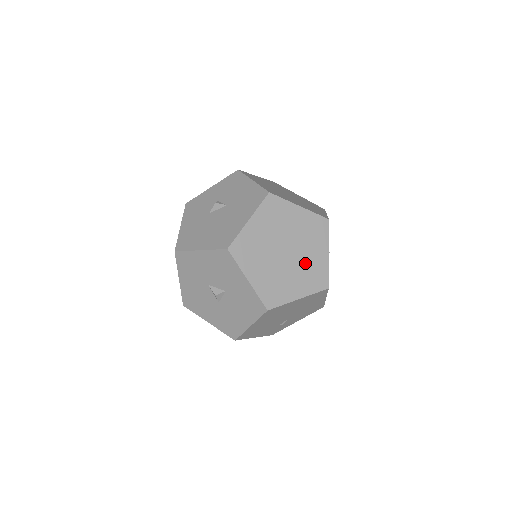
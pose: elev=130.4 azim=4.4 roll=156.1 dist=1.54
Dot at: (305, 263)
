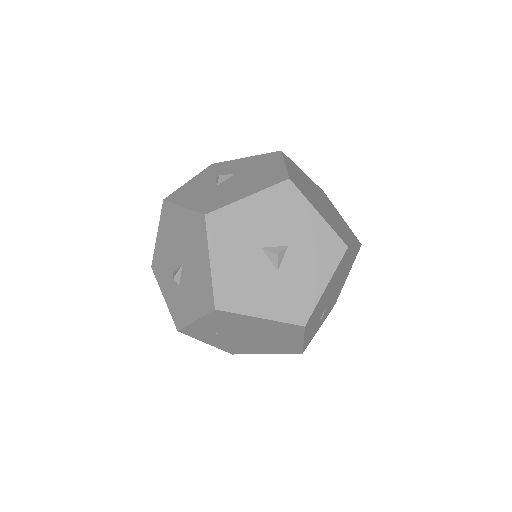
Dot at: (337, 217)
